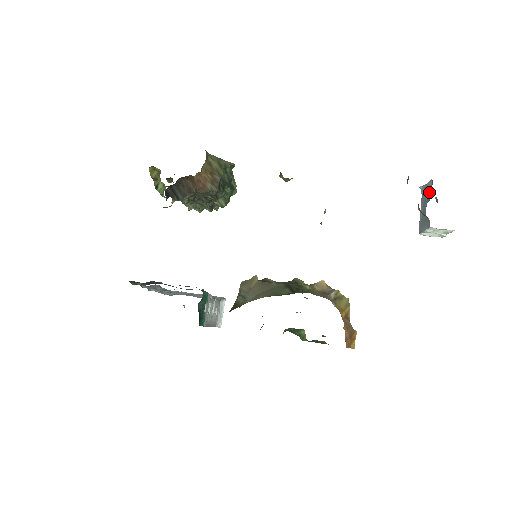
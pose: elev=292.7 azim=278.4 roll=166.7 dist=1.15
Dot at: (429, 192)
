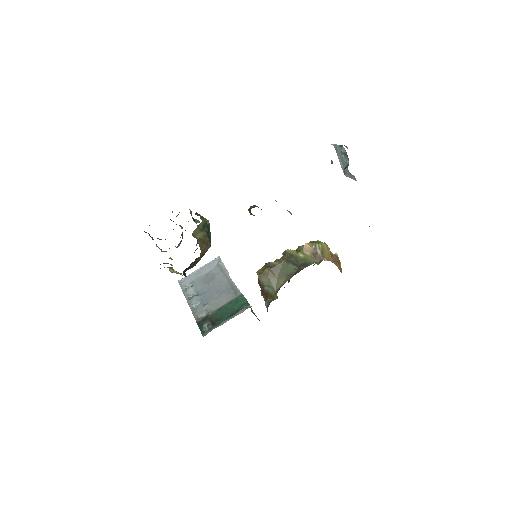
Dot at: (344, 154)
